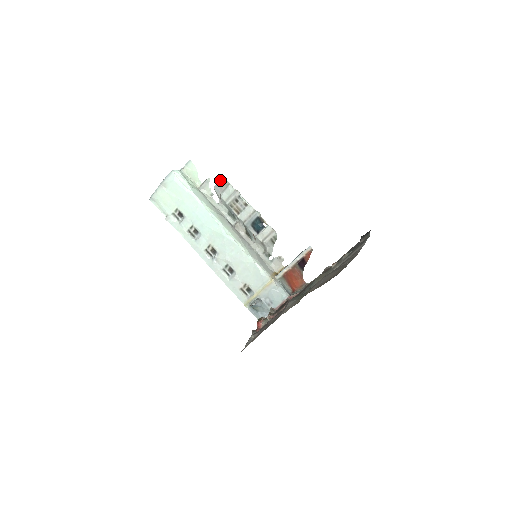
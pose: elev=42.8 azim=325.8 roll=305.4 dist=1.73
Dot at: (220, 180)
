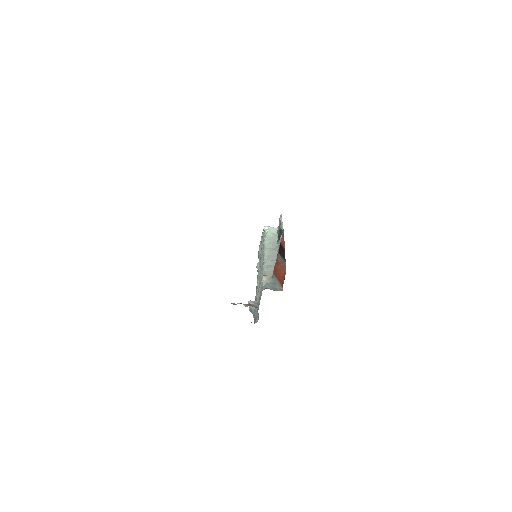
Dot at: occluded
